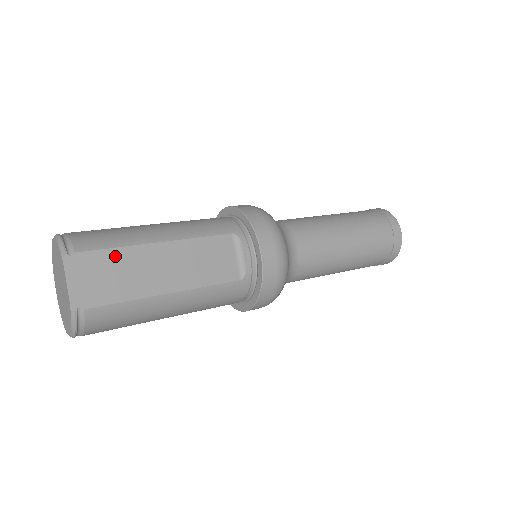
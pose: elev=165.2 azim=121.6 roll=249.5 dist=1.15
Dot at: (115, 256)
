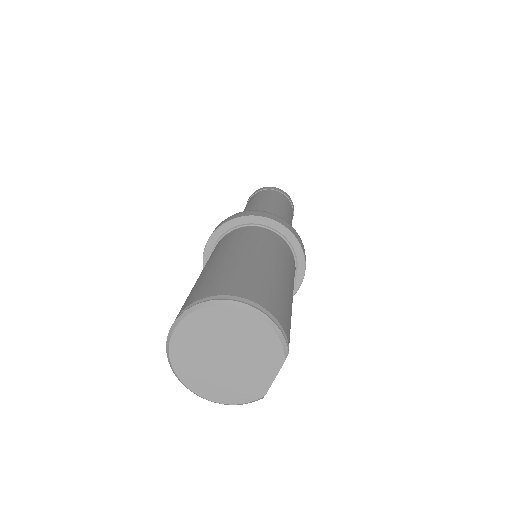
Dot at: occluded
